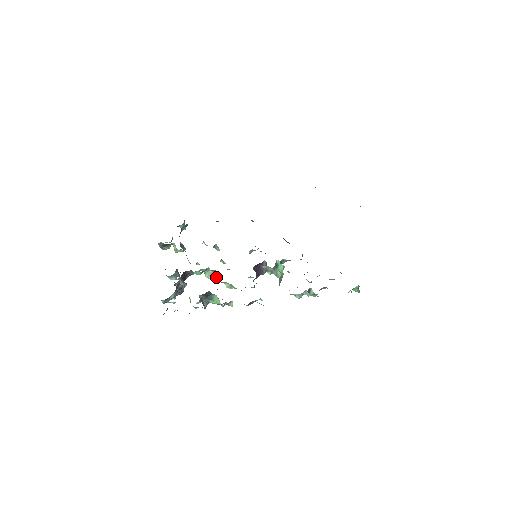
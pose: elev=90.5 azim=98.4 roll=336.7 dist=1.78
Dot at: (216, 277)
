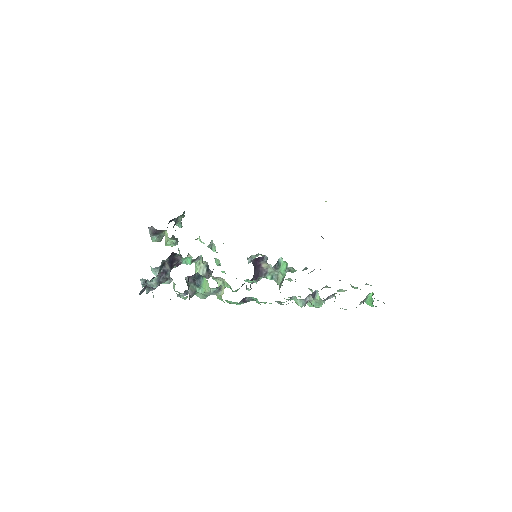
Dot at: (208, 274)
